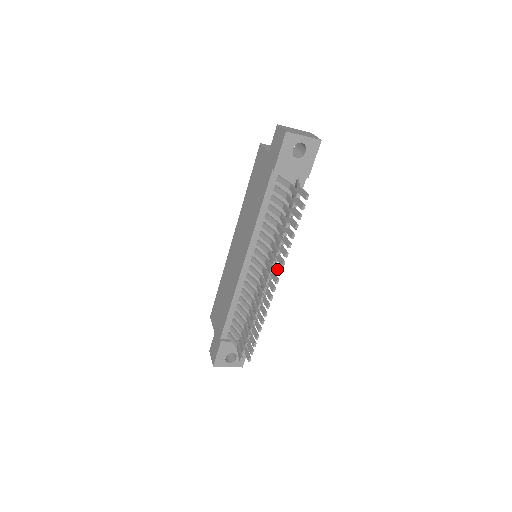
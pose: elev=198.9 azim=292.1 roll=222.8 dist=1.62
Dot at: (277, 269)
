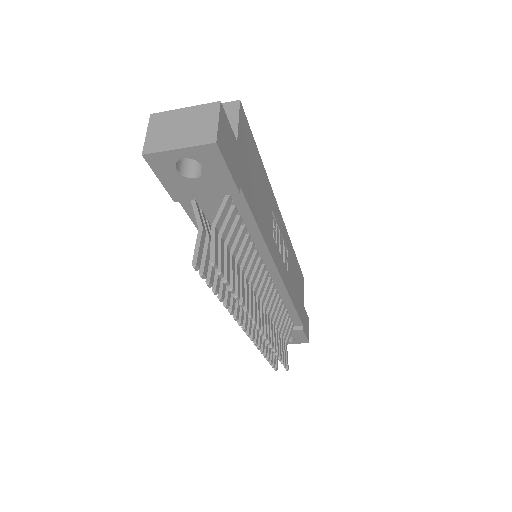
Dot at: occluded
